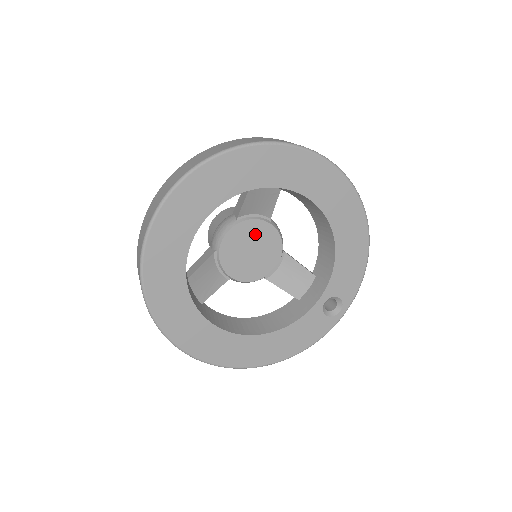
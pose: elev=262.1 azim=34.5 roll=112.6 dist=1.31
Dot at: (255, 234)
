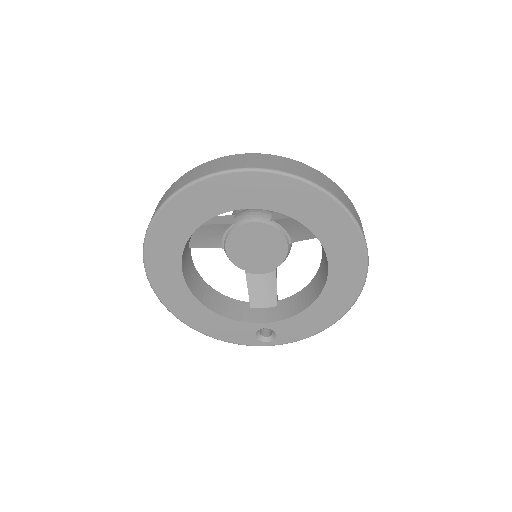
Dot at: (271, 241)
